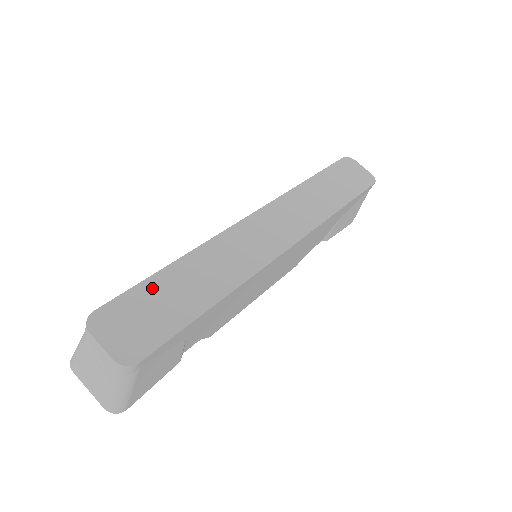
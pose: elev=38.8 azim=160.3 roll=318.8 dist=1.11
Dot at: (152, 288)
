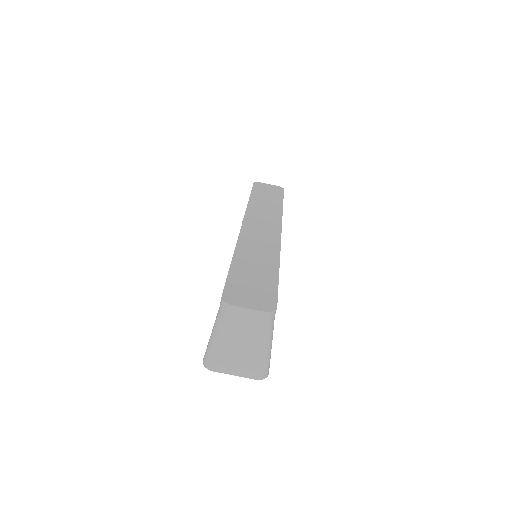
Dot at: (238, 274)
